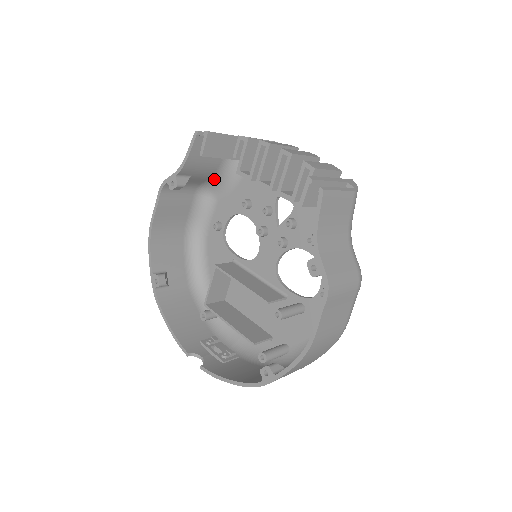
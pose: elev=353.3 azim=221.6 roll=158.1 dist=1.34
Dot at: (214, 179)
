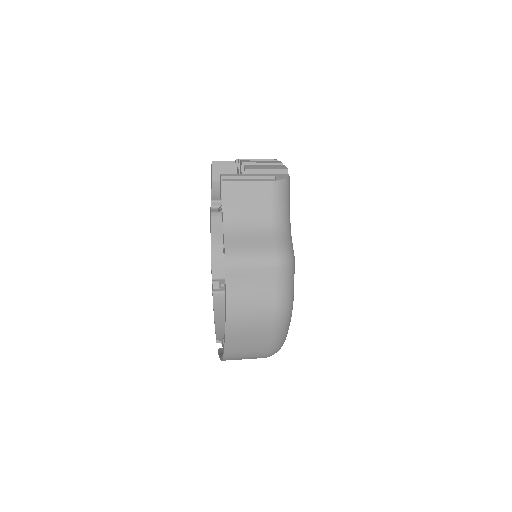
Dot at: occluded
